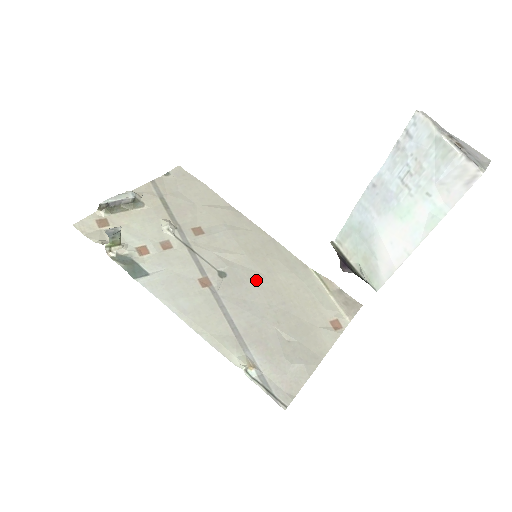
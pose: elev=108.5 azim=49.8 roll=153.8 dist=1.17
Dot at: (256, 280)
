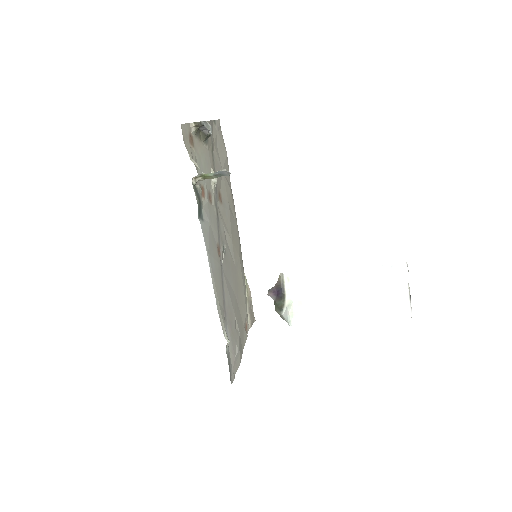
Dot at: (233, 267)
